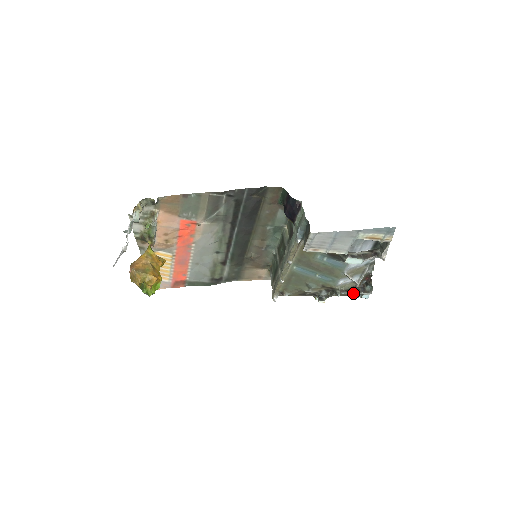
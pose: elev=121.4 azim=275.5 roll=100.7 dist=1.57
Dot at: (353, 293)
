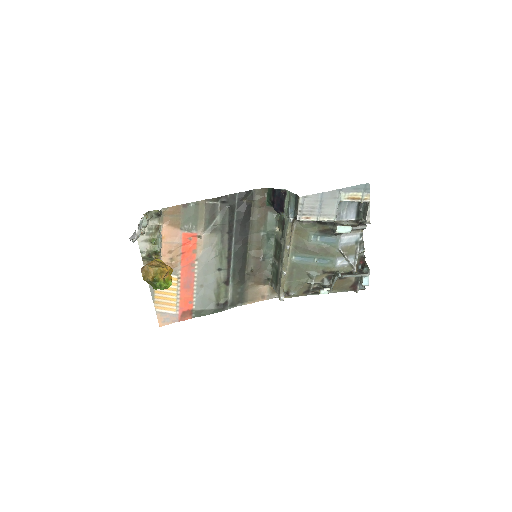
Dot at: (353, 275)
